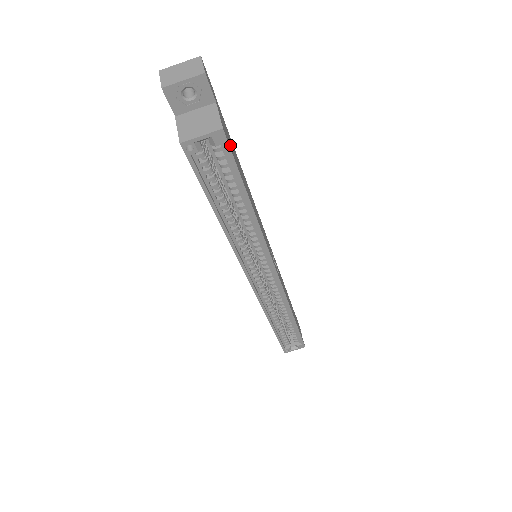
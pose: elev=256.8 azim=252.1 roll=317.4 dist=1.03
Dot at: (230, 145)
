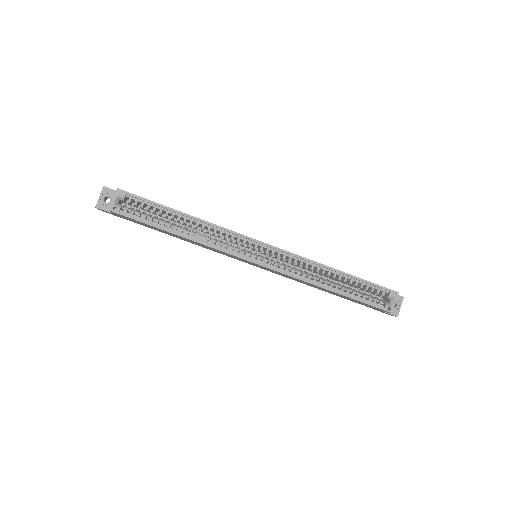
Dot at: occluded
